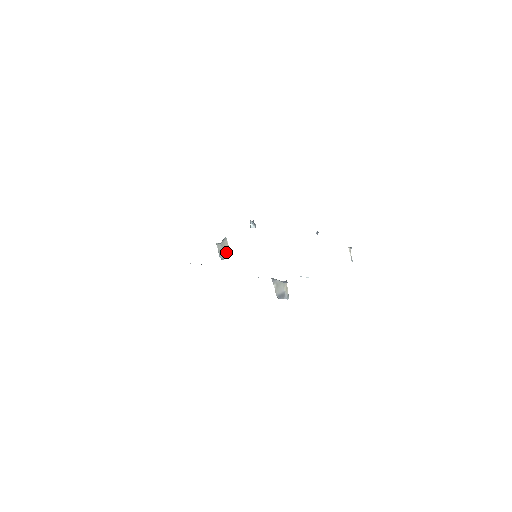
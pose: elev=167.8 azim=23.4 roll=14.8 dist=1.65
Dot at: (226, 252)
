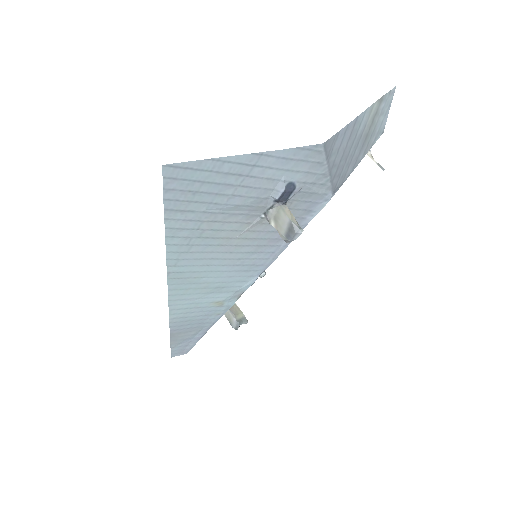
Dot at: (238, 317)
